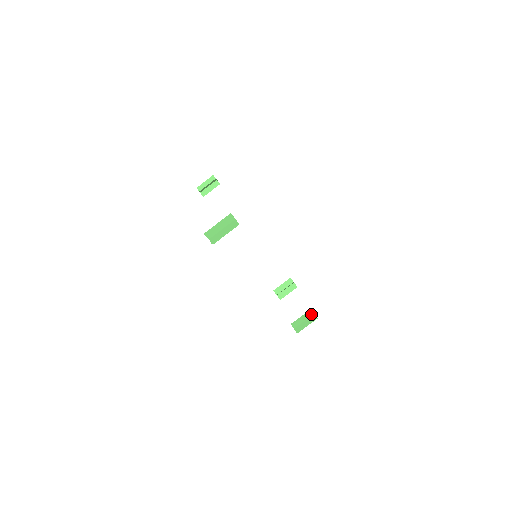
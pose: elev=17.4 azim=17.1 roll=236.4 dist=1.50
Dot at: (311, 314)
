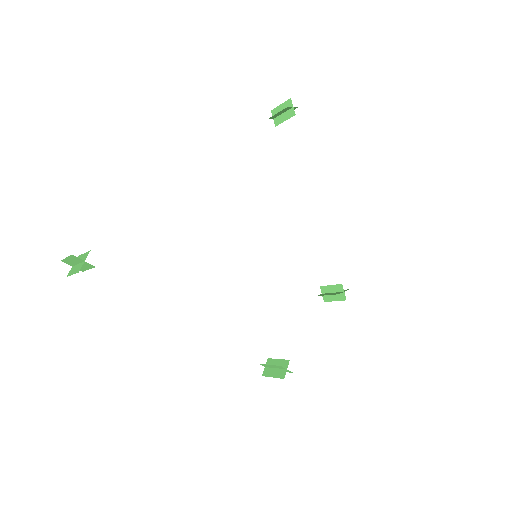
Dot at: (282, 367)
